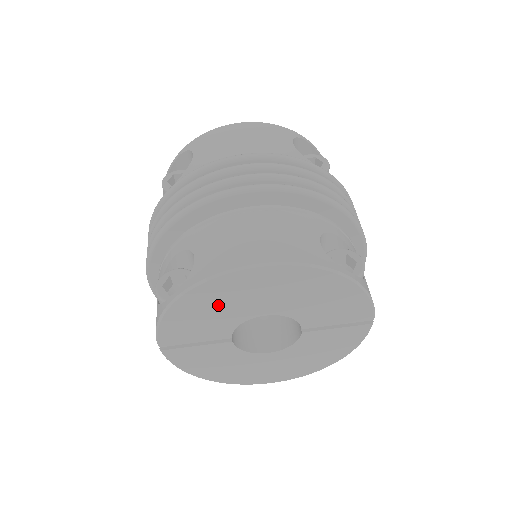
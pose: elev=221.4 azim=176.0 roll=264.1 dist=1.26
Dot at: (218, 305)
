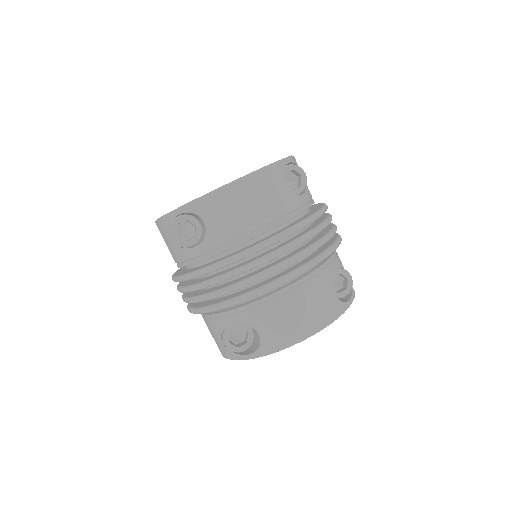
Dot at: occluded
